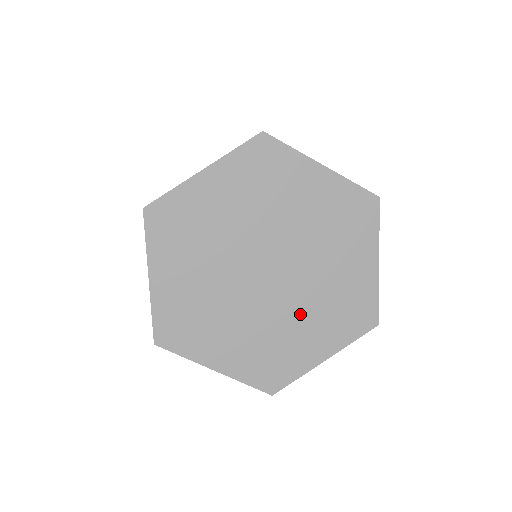
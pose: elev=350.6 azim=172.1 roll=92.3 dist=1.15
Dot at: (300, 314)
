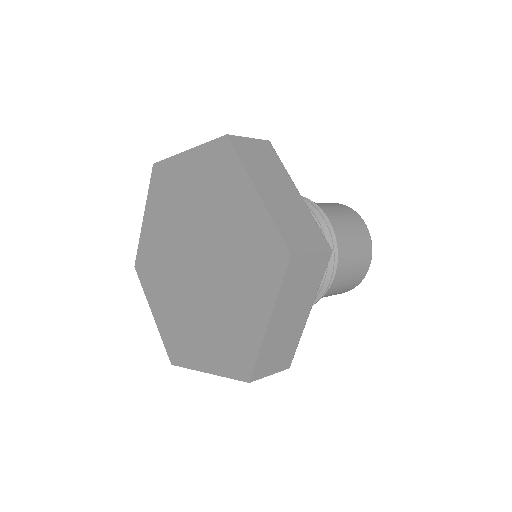
Dot at: (203, 317)
